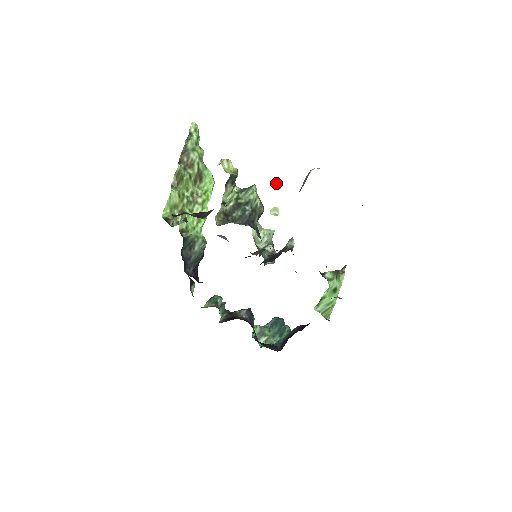
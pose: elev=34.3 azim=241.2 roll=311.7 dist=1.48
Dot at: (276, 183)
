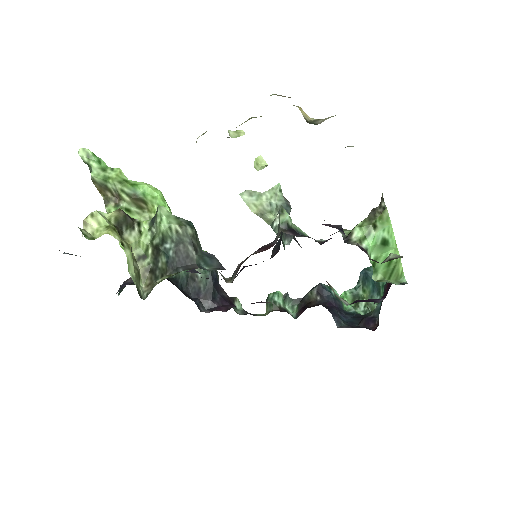
Dot at: (233, 131)
